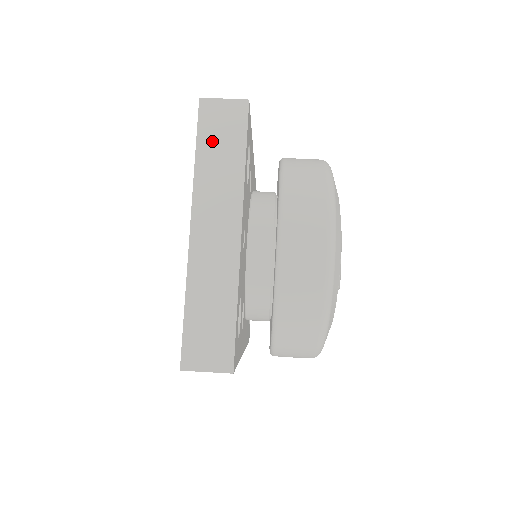
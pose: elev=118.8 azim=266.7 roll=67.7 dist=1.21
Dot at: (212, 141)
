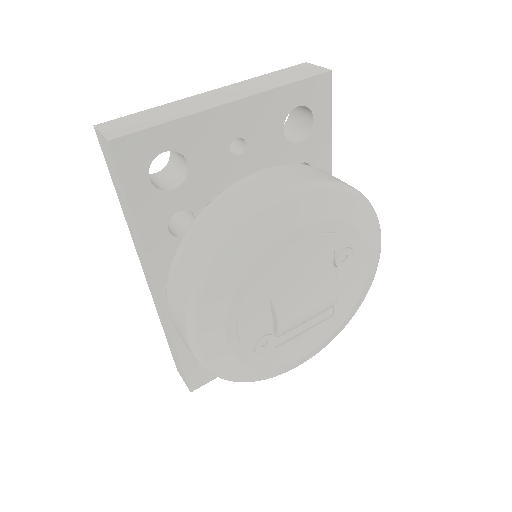
Dot at: (284, 74)
